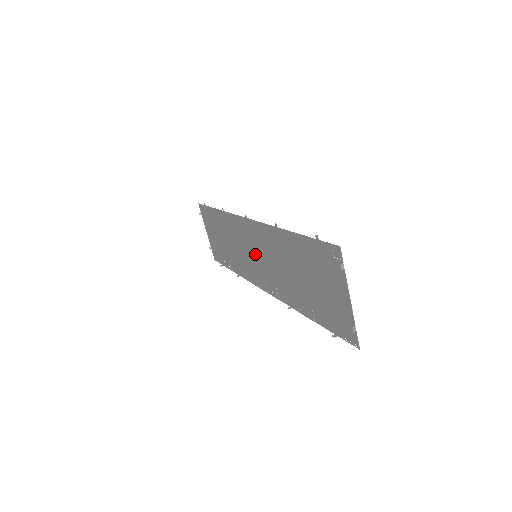
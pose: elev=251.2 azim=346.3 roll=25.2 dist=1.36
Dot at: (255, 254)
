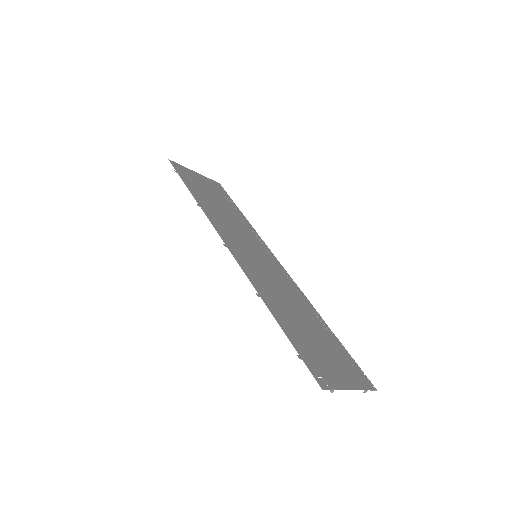
Dot at: (254, 255)
